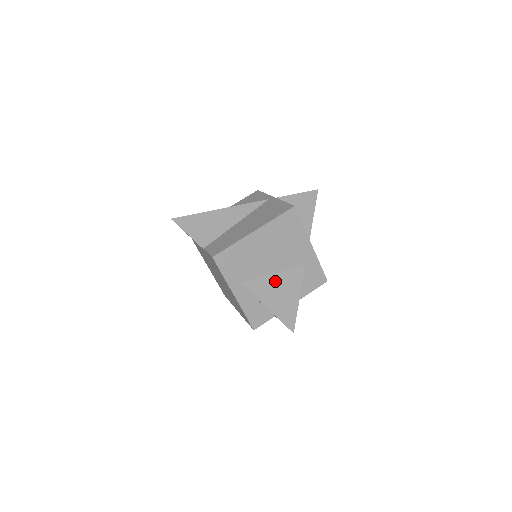
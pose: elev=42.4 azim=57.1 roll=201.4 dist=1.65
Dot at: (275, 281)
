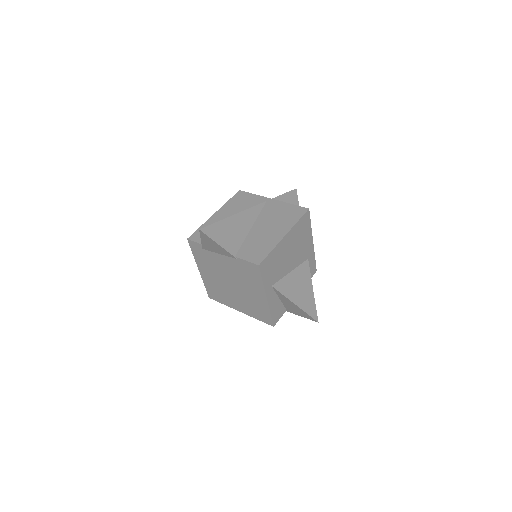
Dot at: (294, 279)
